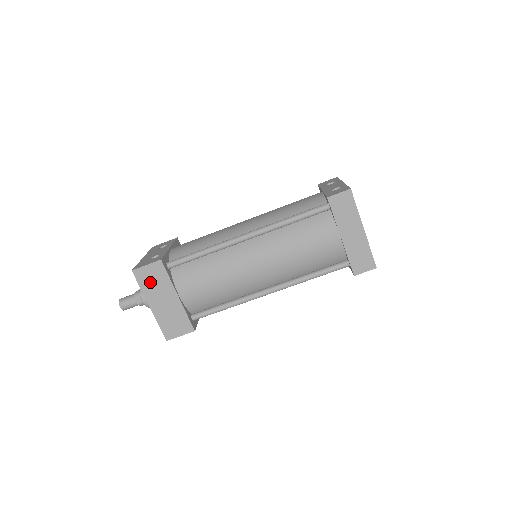
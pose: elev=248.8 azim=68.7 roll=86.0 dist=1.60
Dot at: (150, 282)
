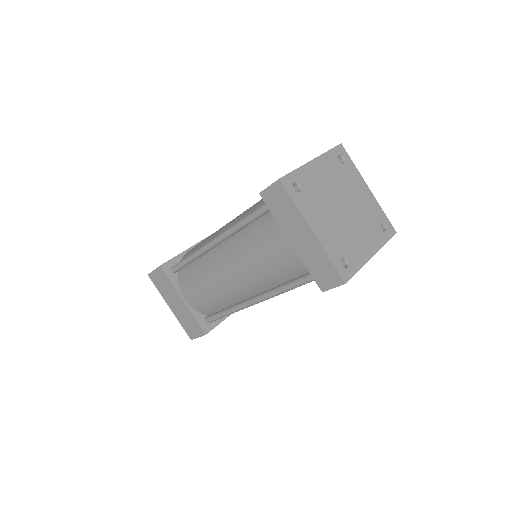
Dot at: (162, 286)
